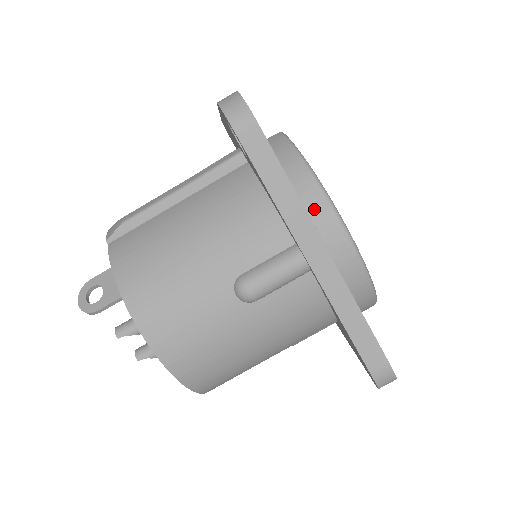
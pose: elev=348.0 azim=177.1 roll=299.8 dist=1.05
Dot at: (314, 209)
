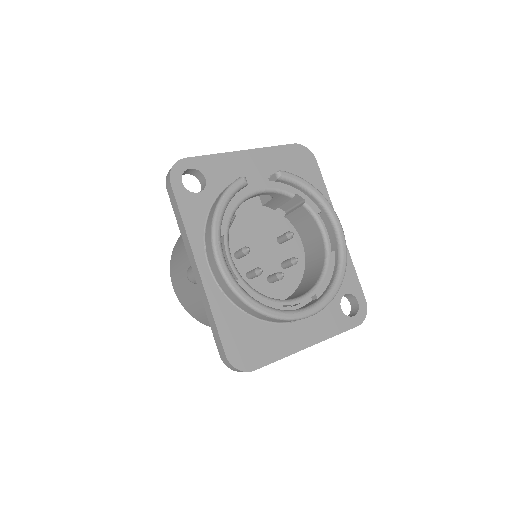
Dot at: (207, 239)
